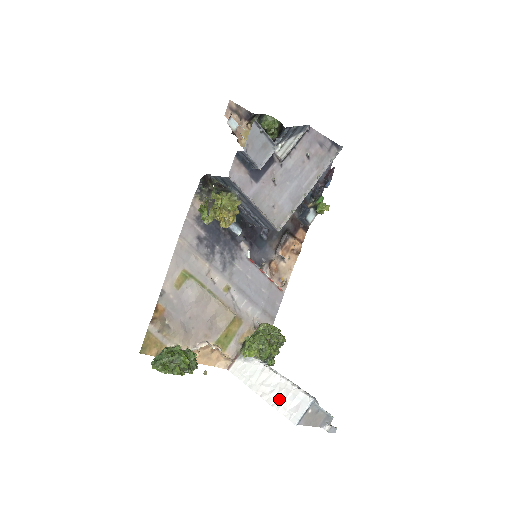
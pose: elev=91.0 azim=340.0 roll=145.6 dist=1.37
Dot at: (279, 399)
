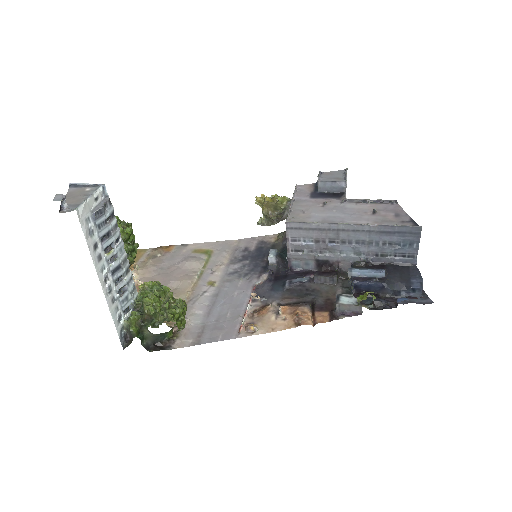
Dot at: occluded
